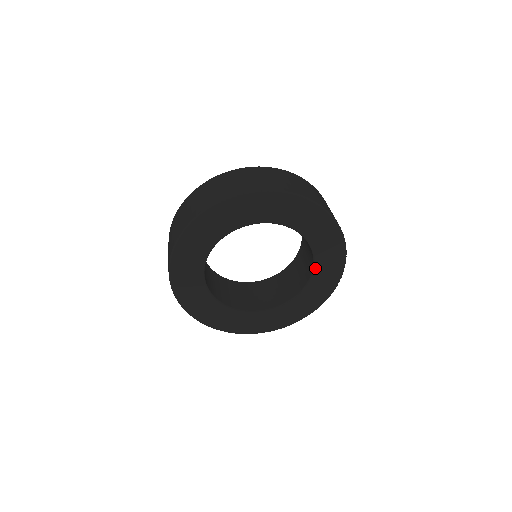
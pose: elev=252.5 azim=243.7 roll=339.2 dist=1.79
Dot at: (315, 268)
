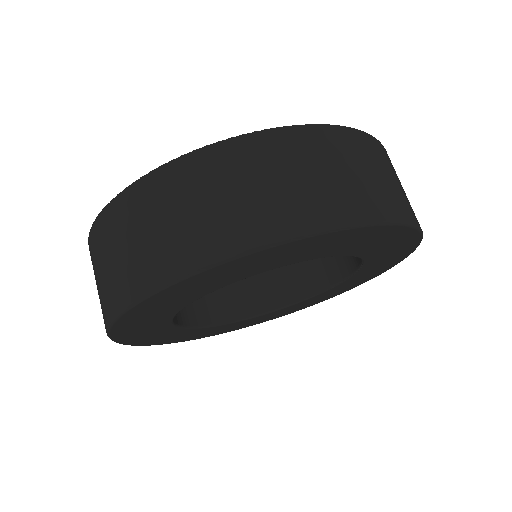
Dot at: (365, 261)
